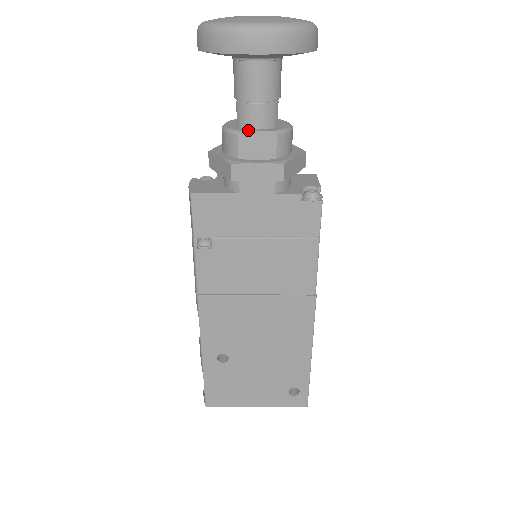
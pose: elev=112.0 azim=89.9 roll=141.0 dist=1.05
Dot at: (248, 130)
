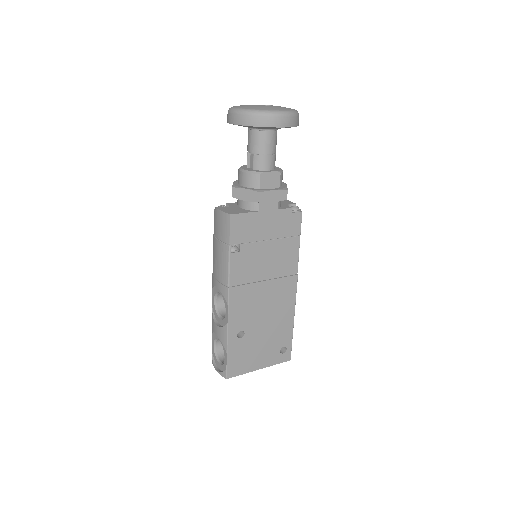
Dot at: (264, 171)
